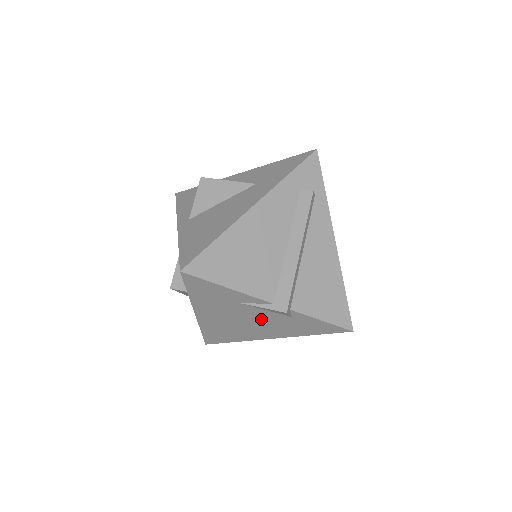
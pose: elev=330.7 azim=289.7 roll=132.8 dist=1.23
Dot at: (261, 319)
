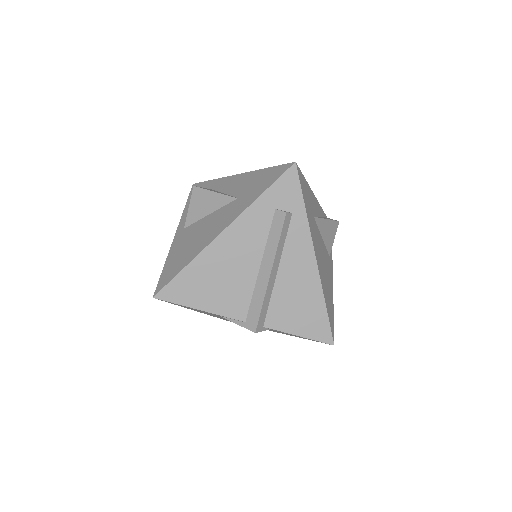
Dot at: occluded
